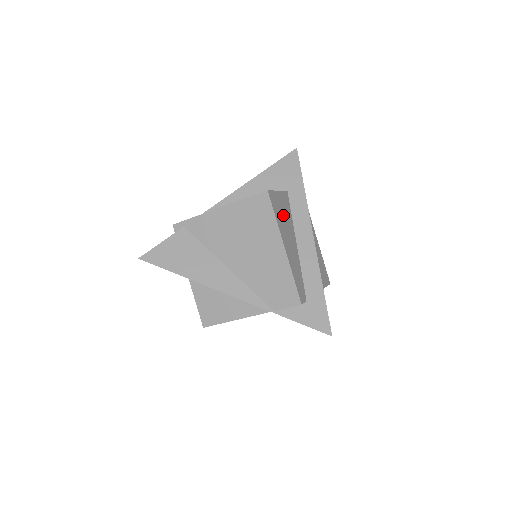
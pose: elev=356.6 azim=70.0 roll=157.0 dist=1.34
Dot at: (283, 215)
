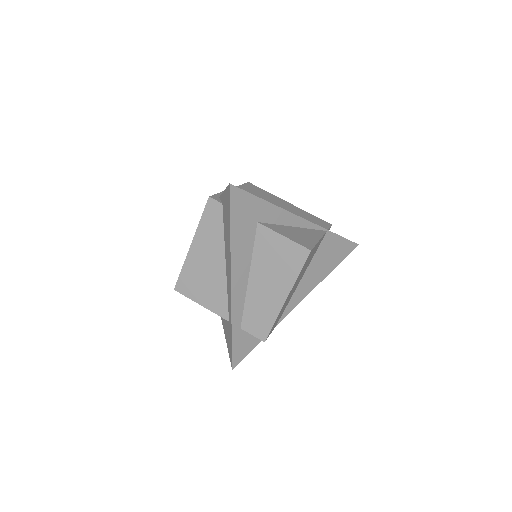
Dot at: occluded
